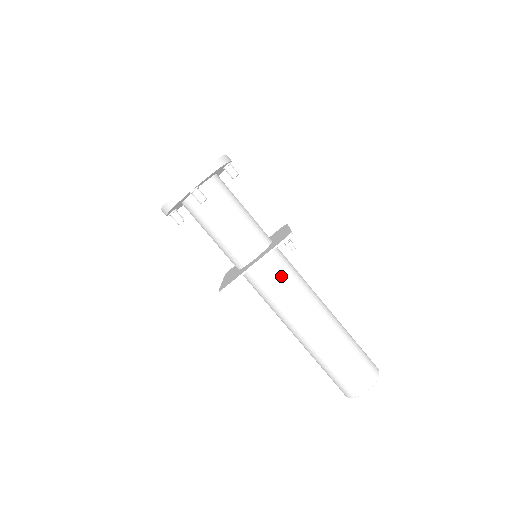
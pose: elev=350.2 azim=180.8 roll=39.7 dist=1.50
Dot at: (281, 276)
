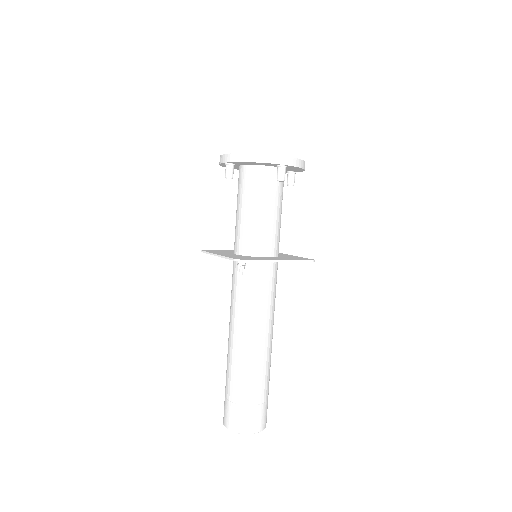
Dot at: (240, 286)
